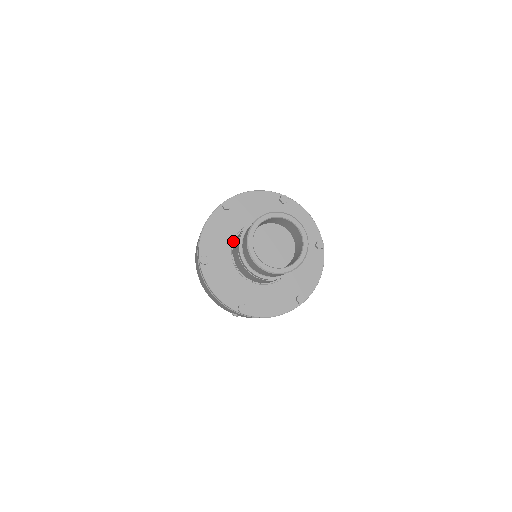
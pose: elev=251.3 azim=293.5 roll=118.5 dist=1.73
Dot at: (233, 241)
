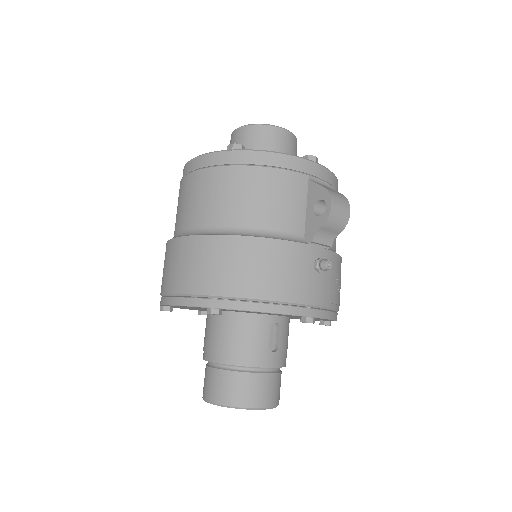
Dot at: occluded
